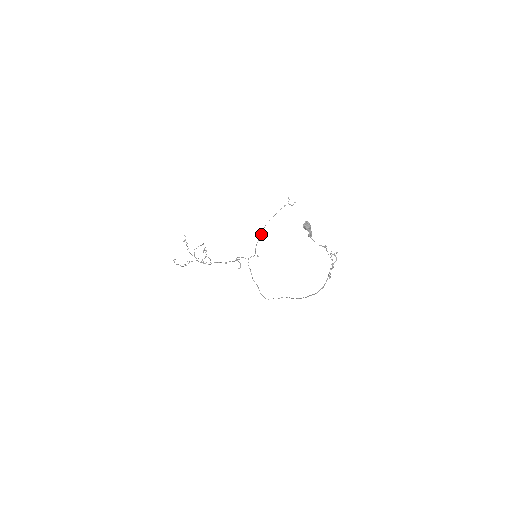
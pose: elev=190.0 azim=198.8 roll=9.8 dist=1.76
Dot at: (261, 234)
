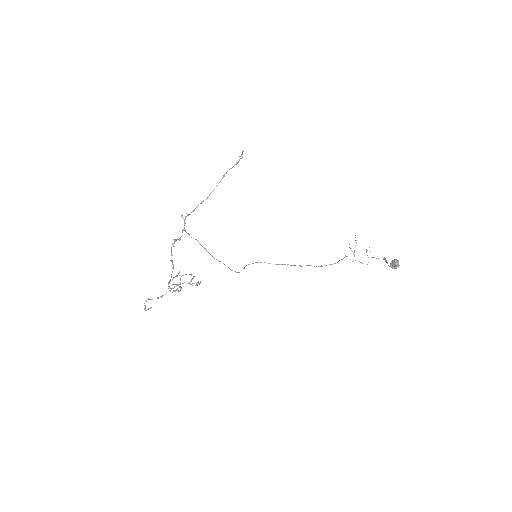
Dot at: (203, 201)
